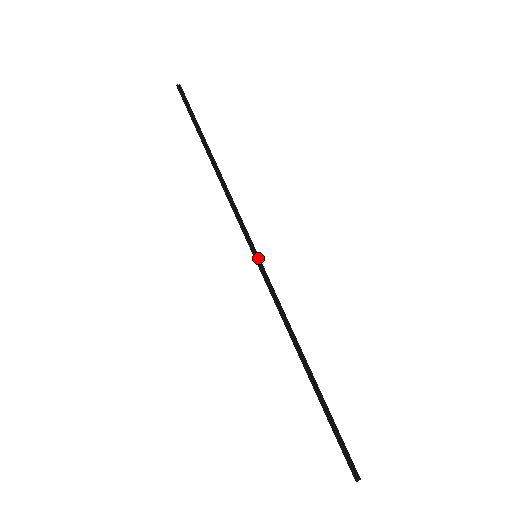
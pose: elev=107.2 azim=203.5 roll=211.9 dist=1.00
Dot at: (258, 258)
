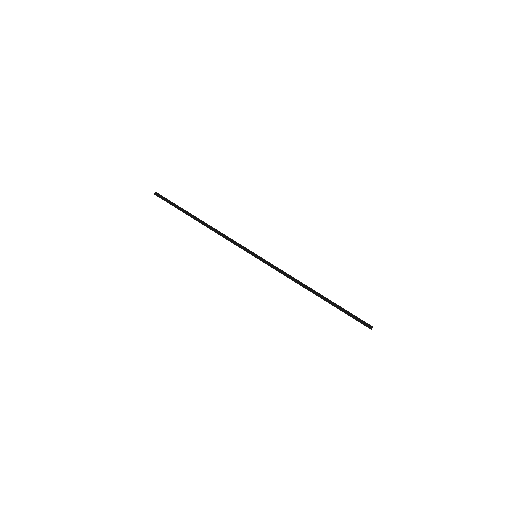
Dot at: (258, 256)
